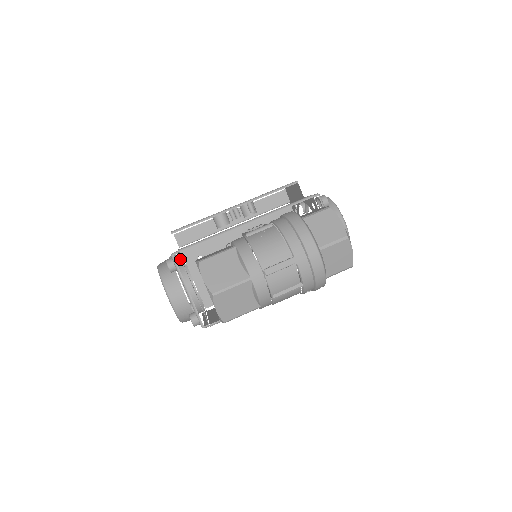
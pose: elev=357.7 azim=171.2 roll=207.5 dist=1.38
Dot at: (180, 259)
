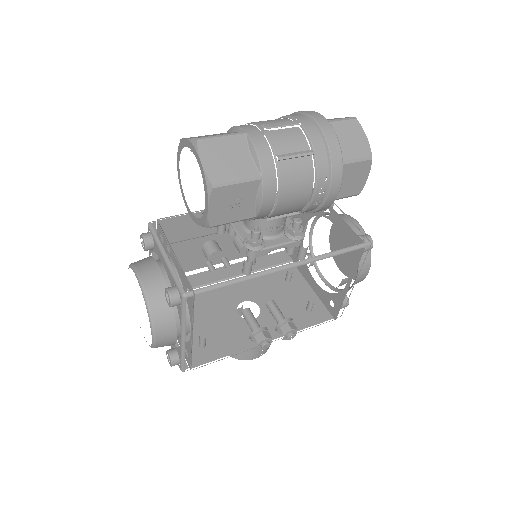
Dot at: occluded
